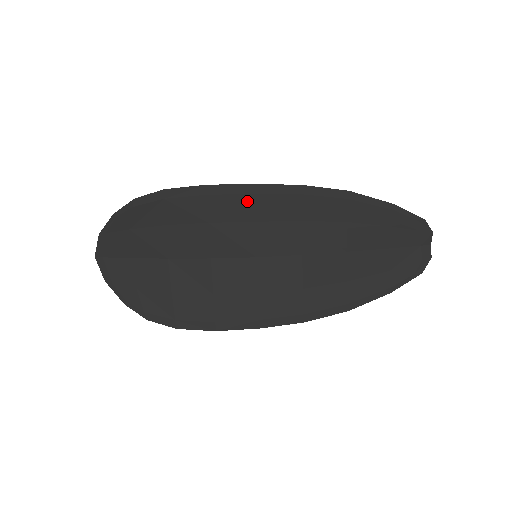
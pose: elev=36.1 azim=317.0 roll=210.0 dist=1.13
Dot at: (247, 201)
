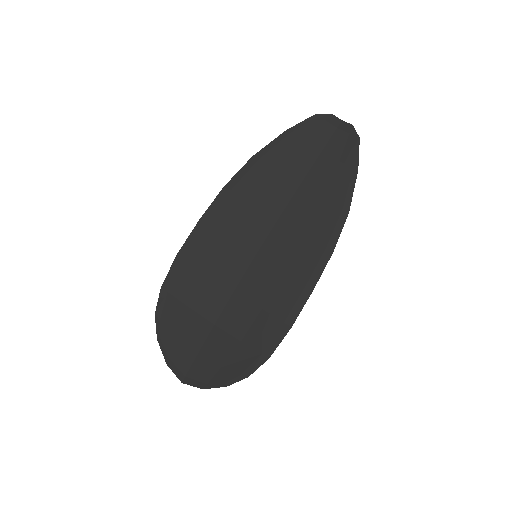
Dot at: (208, 233)
